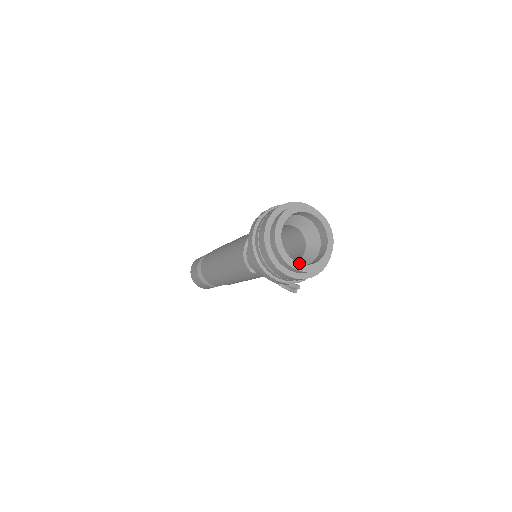
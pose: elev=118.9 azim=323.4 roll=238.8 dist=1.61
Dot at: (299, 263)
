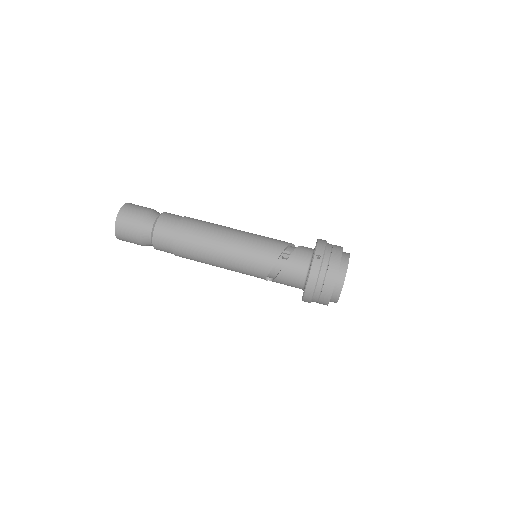
Dot at: occluded
